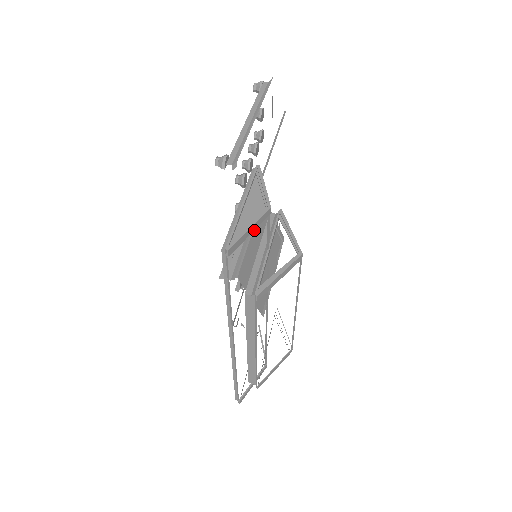
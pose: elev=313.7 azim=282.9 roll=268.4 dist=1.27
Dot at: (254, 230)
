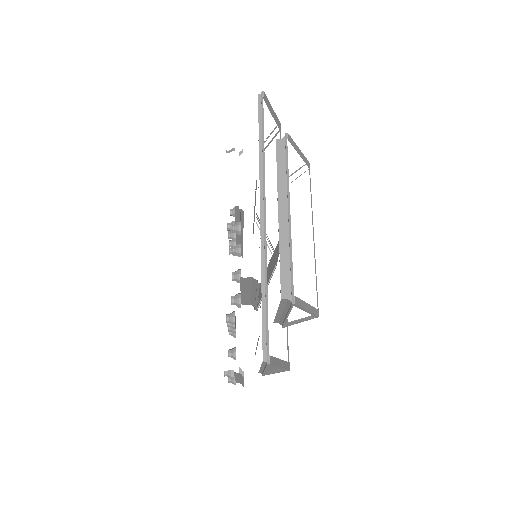
Dot at: occluded
